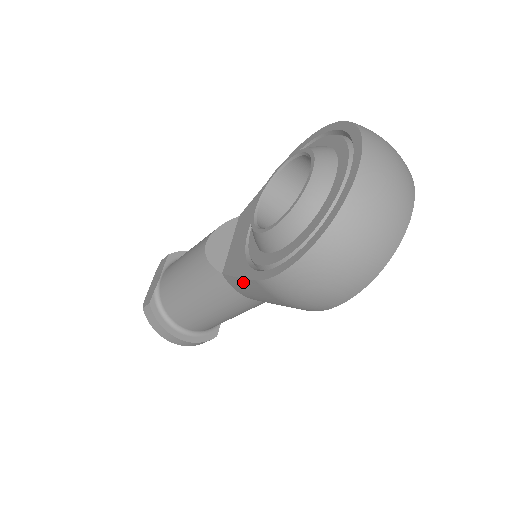
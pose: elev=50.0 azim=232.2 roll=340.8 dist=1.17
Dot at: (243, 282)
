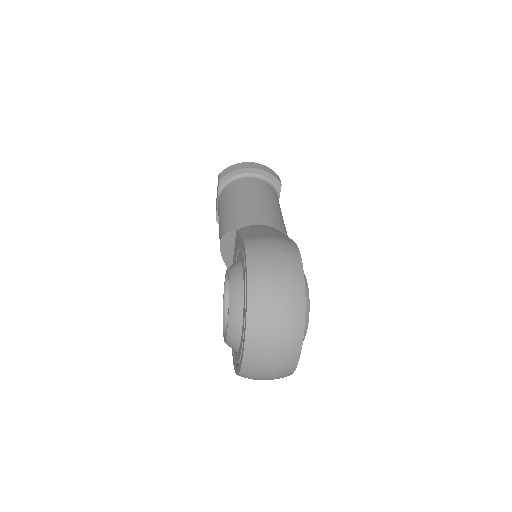
Dot at: occluded
